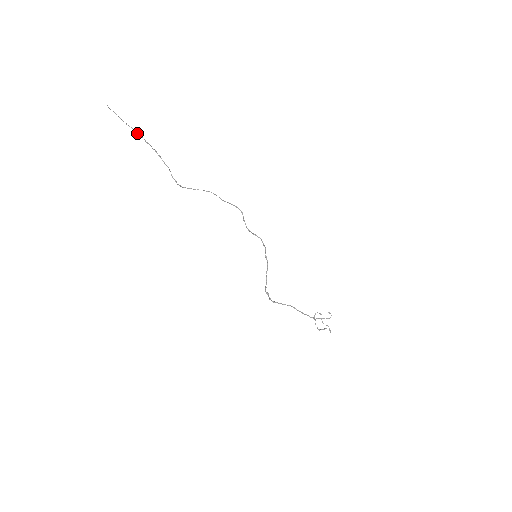
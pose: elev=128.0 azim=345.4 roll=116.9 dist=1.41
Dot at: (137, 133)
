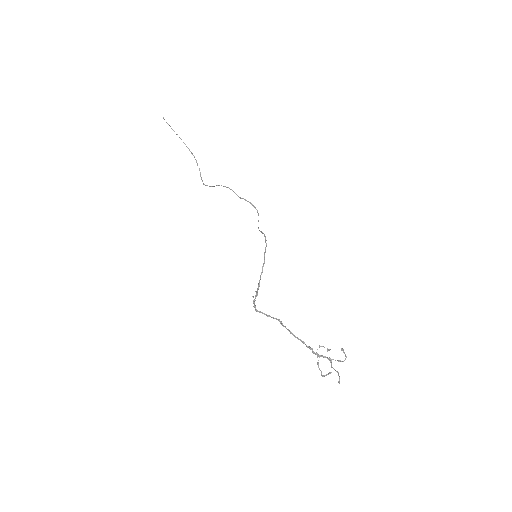
Dot at: (181, 139)
